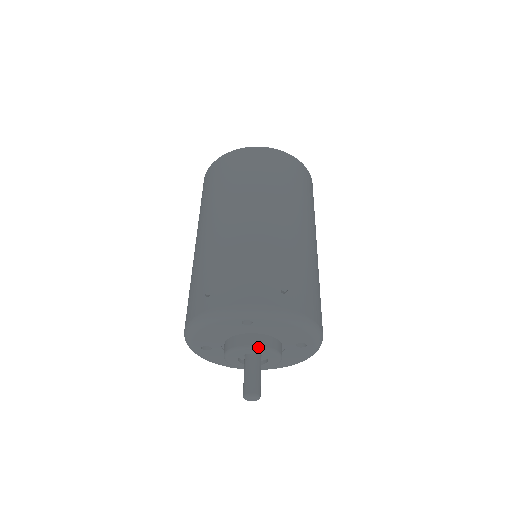
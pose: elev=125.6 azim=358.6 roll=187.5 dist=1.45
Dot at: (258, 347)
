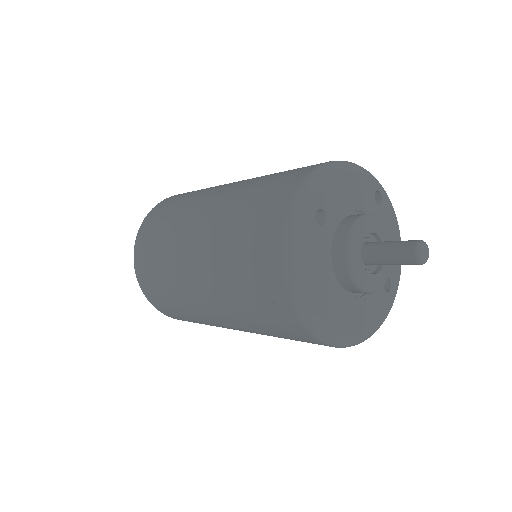
Dot at: (387, 229)
